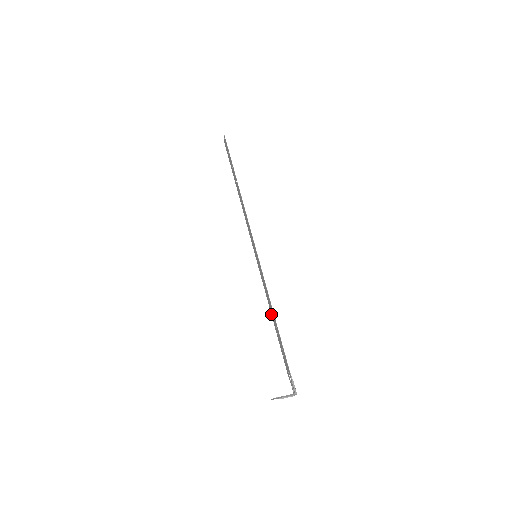
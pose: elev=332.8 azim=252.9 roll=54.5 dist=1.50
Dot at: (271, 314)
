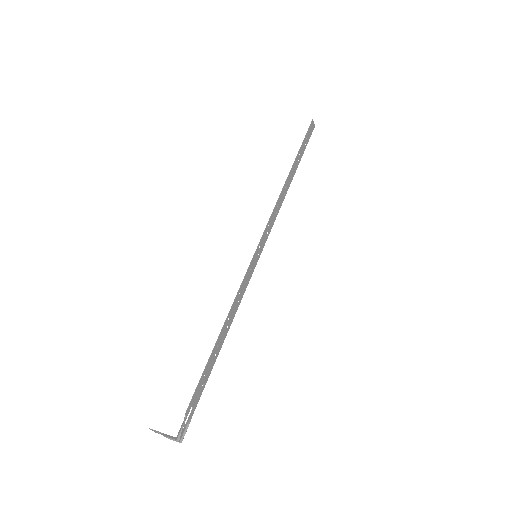
Dot at: (228, 330)
